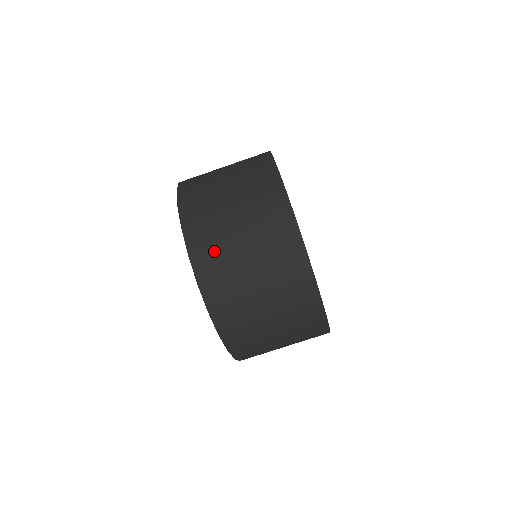
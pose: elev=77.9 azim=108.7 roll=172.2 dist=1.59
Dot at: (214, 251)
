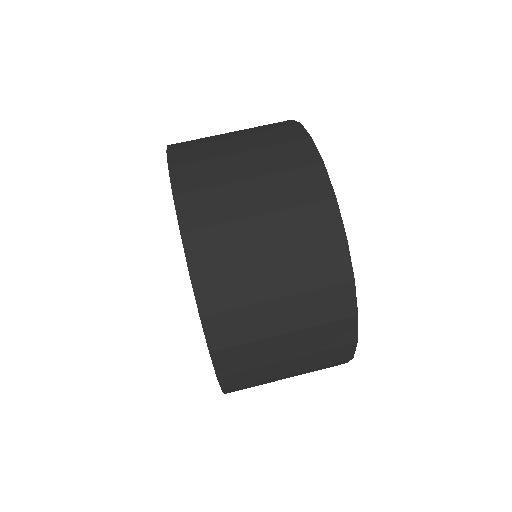
Dot at: (203, 165)
